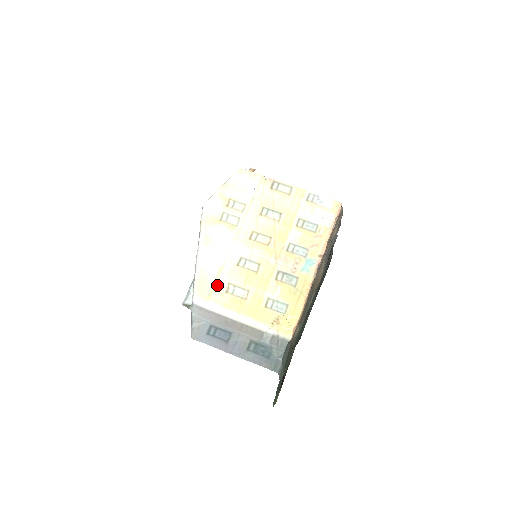
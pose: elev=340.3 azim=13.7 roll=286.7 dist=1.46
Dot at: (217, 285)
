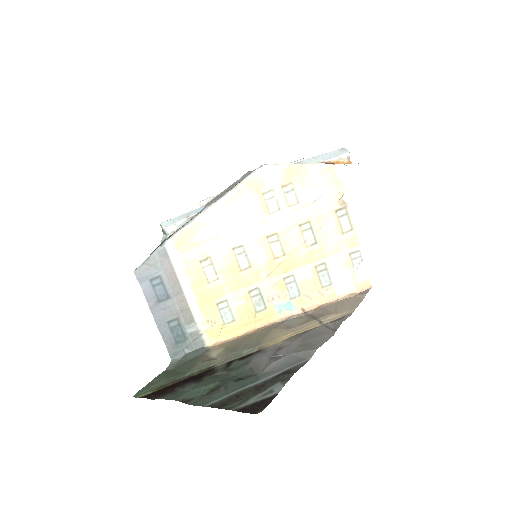
Dot at: (199, 248)
